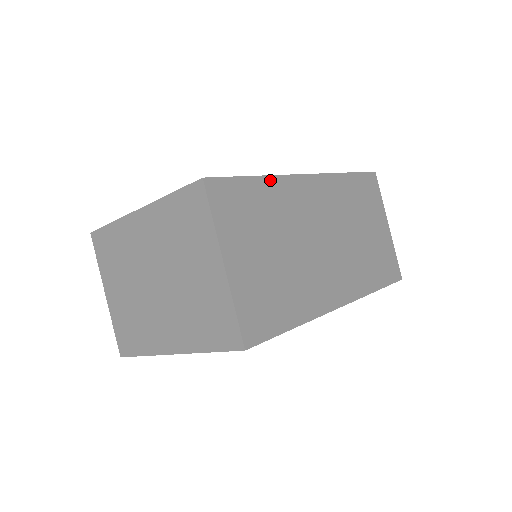
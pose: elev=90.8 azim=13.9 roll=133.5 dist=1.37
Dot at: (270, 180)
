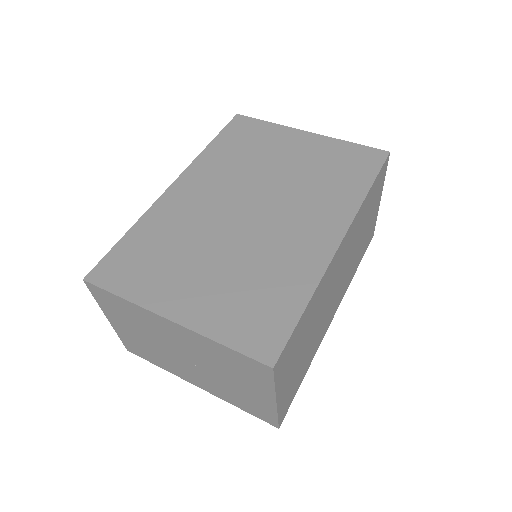
Dot at: (315, 293)
